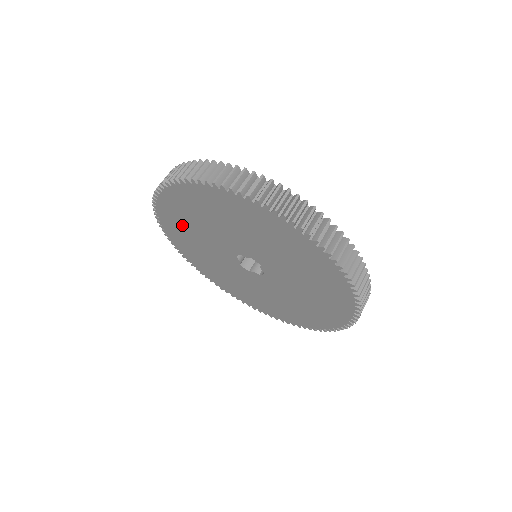
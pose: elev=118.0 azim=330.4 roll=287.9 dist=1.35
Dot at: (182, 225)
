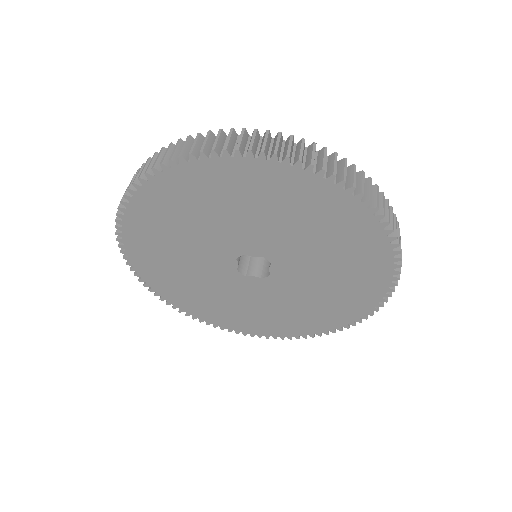
Dot at: (163, 225)
